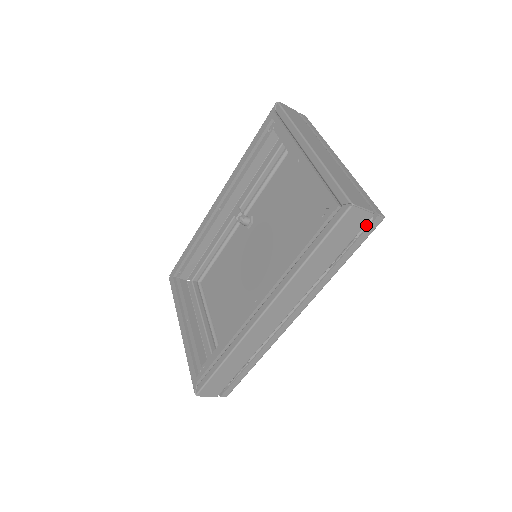
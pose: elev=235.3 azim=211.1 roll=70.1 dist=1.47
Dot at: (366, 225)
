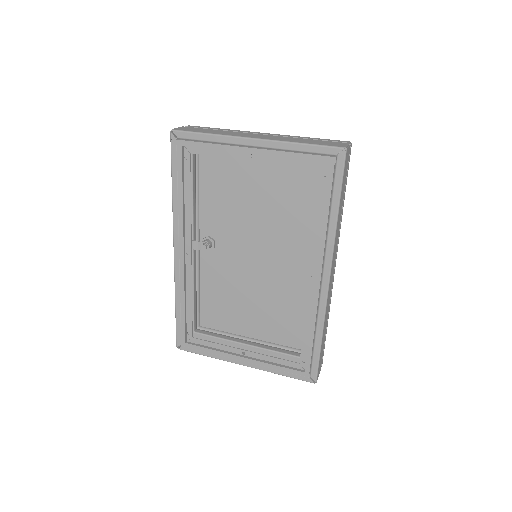
Dot at: occluded
